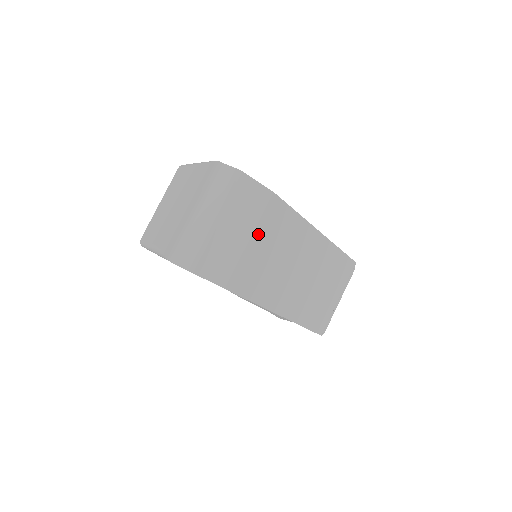
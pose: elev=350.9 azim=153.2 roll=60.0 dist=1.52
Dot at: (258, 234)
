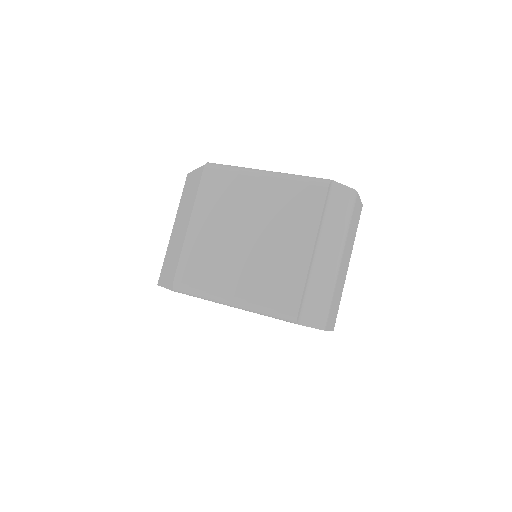
Dot at: occluded
